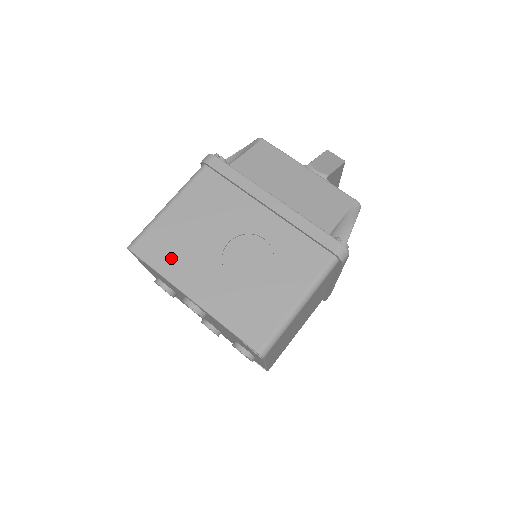
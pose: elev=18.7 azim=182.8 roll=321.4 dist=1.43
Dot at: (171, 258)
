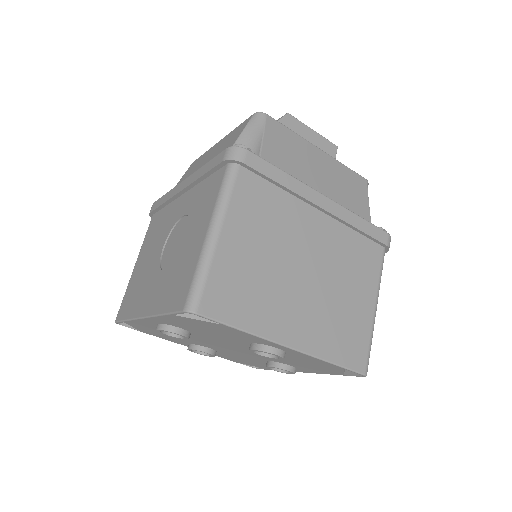
Dot at: (134, 300)
